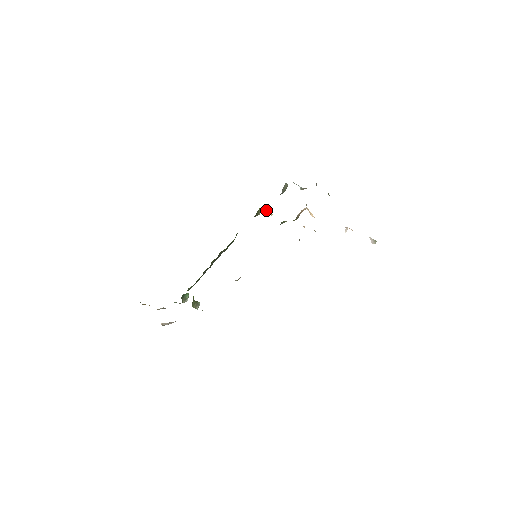
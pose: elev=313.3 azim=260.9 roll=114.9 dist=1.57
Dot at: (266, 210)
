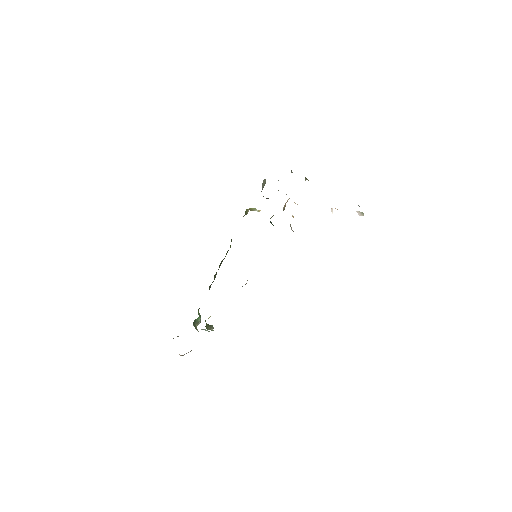
Dot at: (253, 209)
